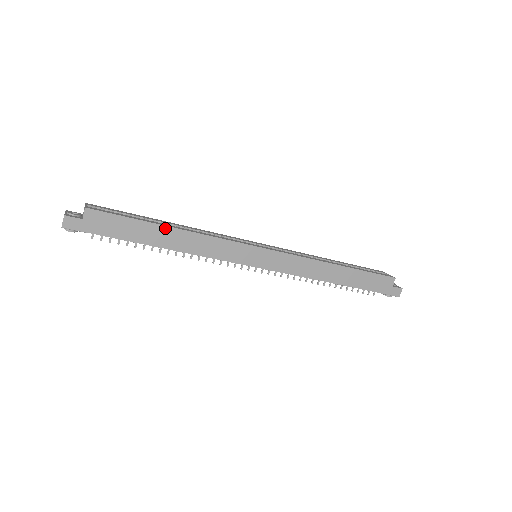
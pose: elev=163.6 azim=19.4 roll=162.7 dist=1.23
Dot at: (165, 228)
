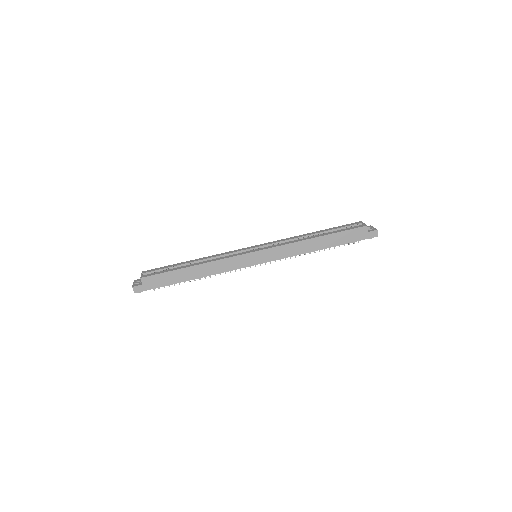
Dot at: (189, 268)
